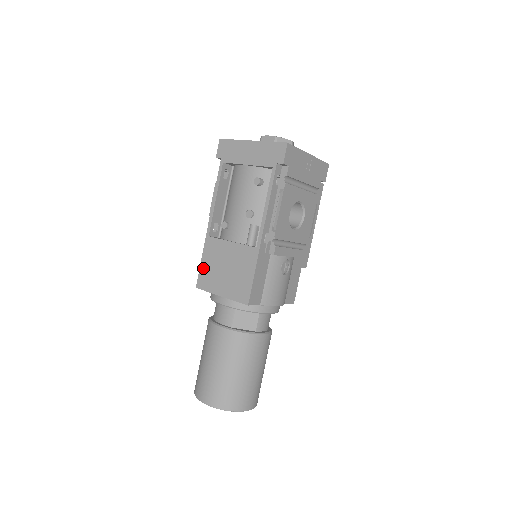
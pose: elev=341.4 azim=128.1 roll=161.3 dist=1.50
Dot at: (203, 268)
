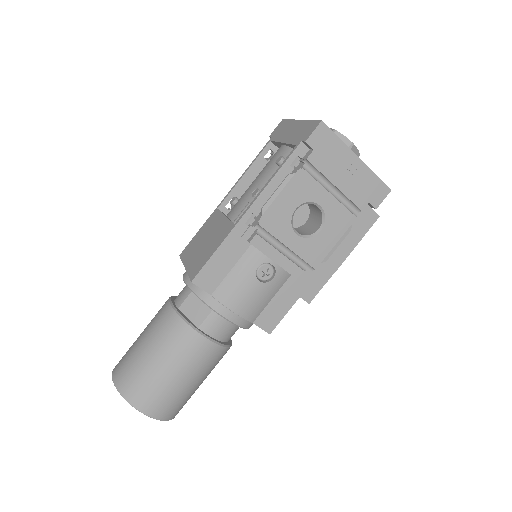
Dot at: (195, 238)
